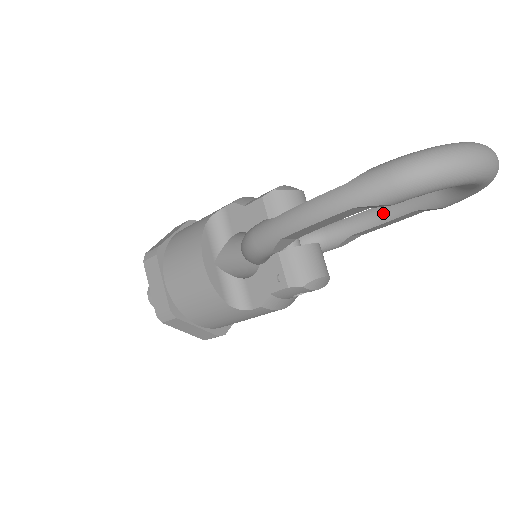
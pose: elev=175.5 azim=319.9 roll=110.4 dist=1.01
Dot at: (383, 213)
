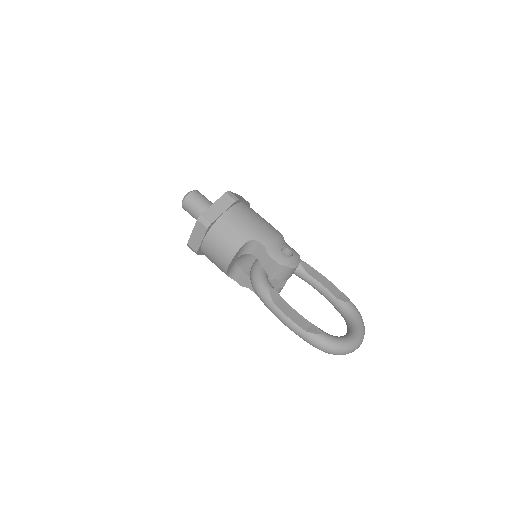
Dot at: (321, 291)
